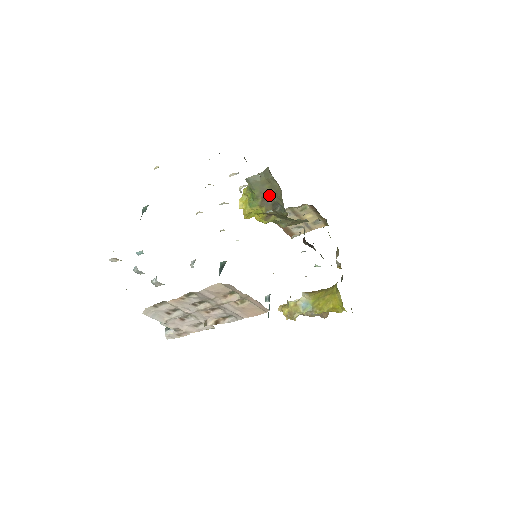
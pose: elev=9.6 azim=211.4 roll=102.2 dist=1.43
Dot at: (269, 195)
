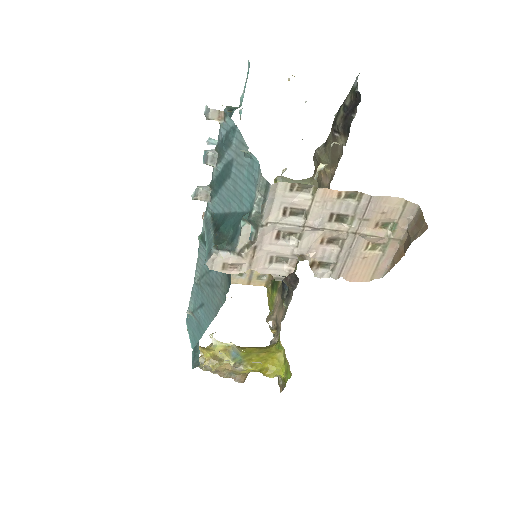
Dot at: occluded
